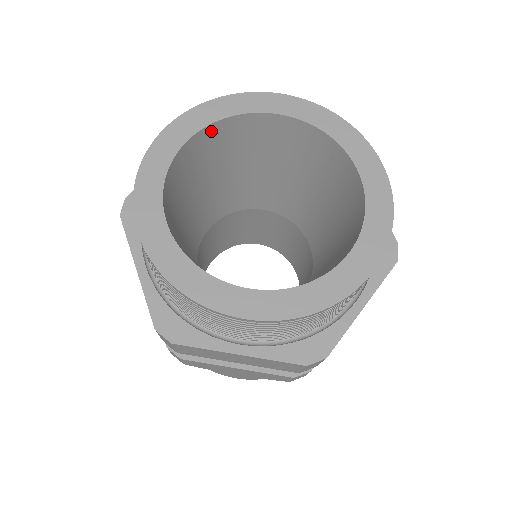
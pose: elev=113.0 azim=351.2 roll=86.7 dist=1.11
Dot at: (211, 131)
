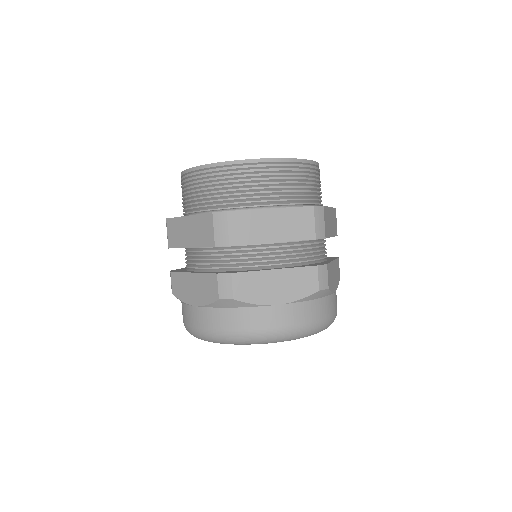
Dot at: occluded
